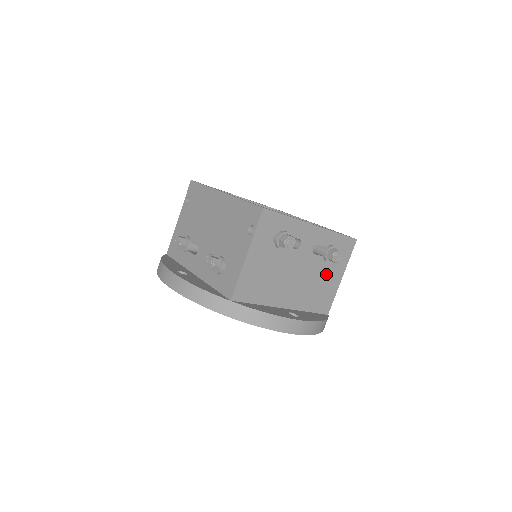
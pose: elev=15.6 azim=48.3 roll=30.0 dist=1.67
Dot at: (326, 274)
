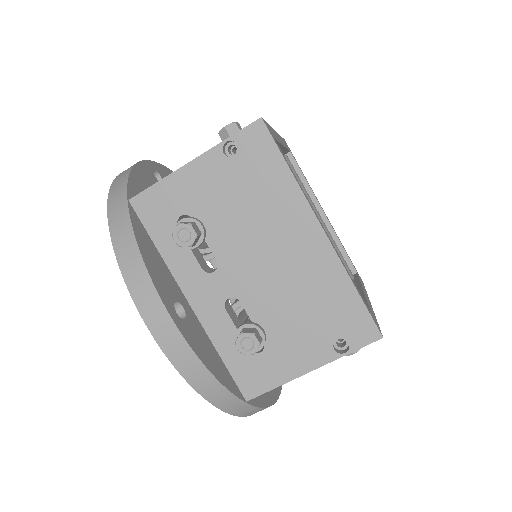
Dot at: occluded
